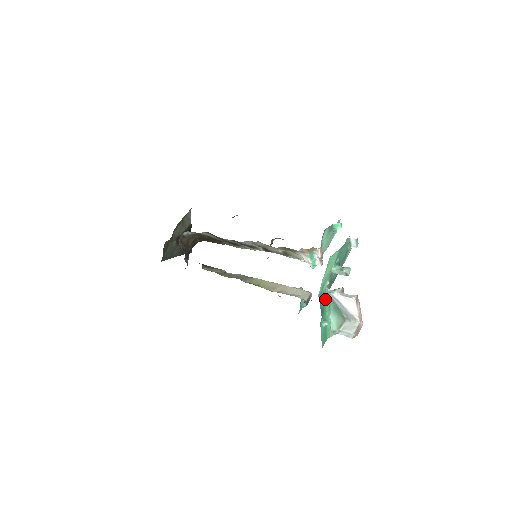
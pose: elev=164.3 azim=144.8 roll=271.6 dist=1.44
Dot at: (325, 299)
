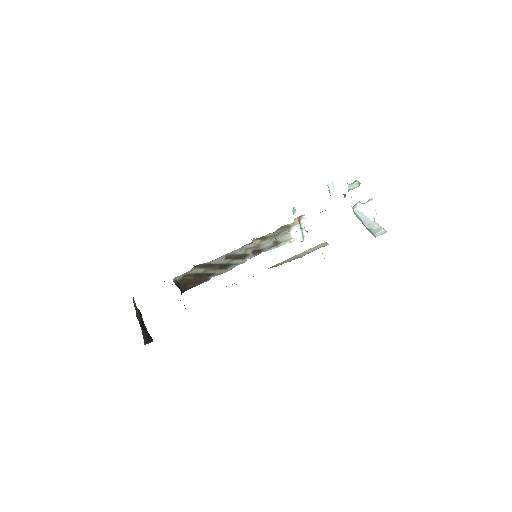
Dot at: occluded
